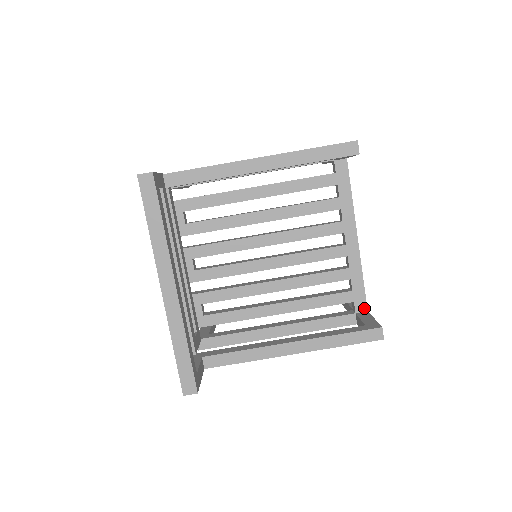
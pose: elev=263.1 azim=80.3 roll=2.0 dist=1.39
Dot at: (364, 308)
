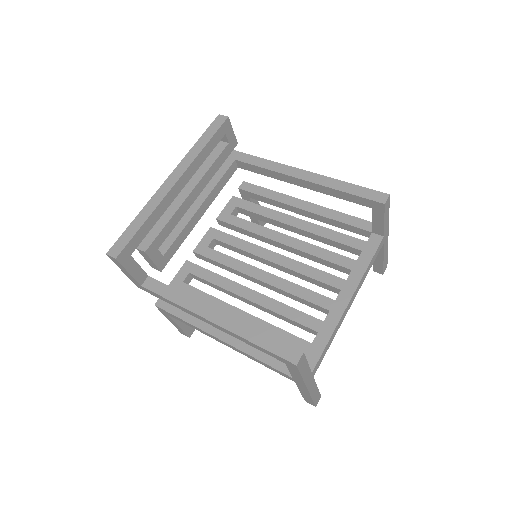
Dot at: (311, 367)
